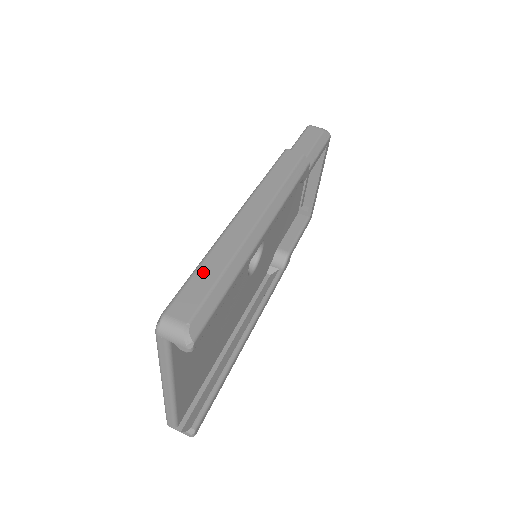
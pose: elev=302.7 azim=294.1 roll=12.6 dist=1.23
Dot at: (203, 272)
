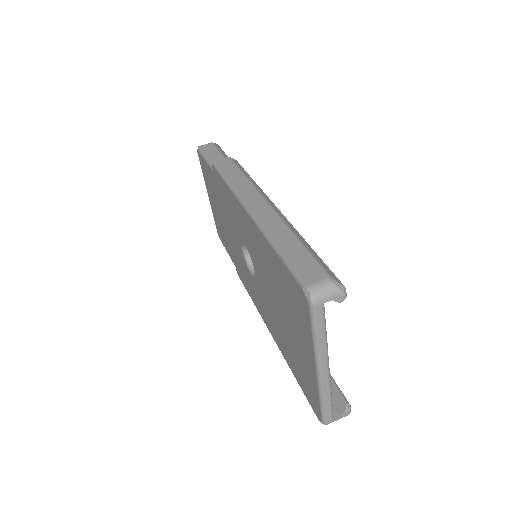
Dot at: (287, 249)
